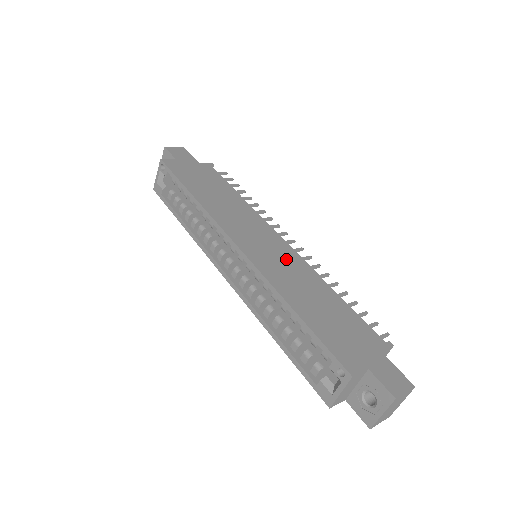
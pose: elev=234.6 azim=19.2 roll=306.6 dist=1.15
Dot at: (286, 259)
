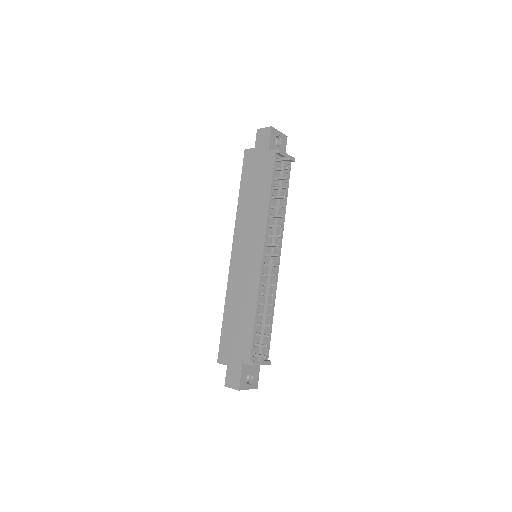
Dot at: (249, 275)
